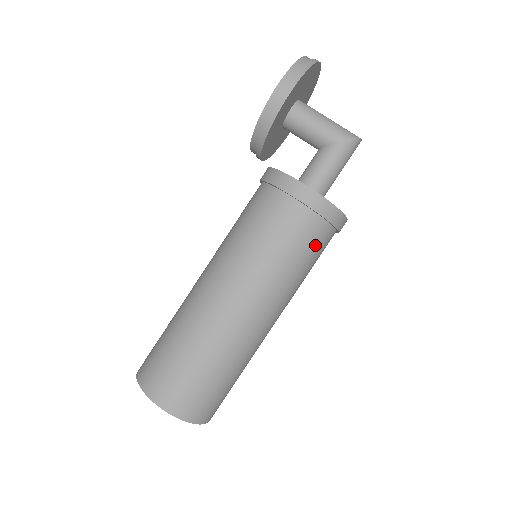
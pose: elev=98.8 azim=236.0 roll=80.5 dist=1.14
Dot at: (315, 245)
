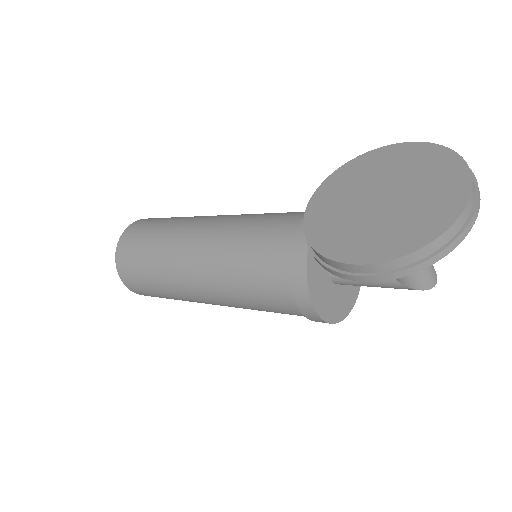
Dot at: occluded
